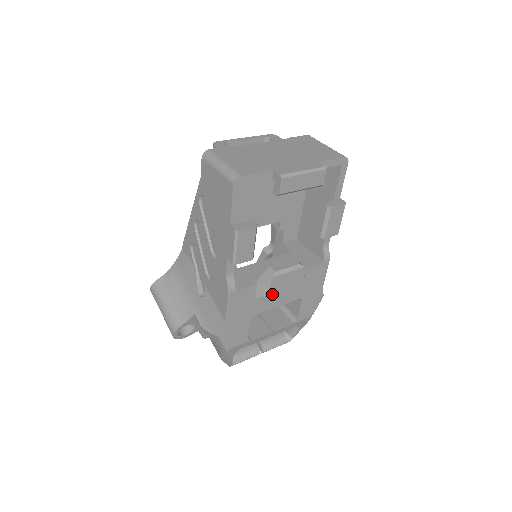
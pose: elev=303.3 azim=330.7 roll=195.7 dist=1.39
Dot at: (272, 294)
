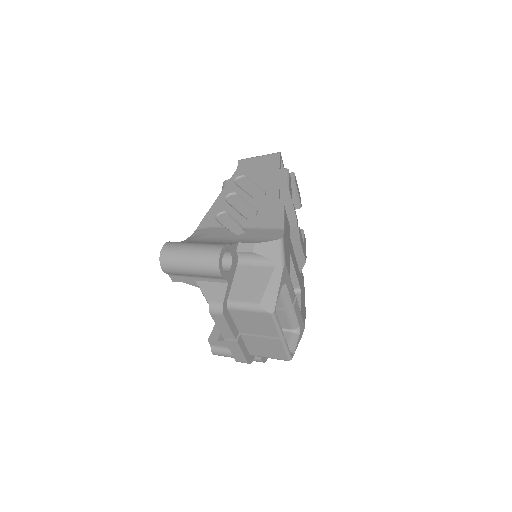
Dot at: (293, 253)
